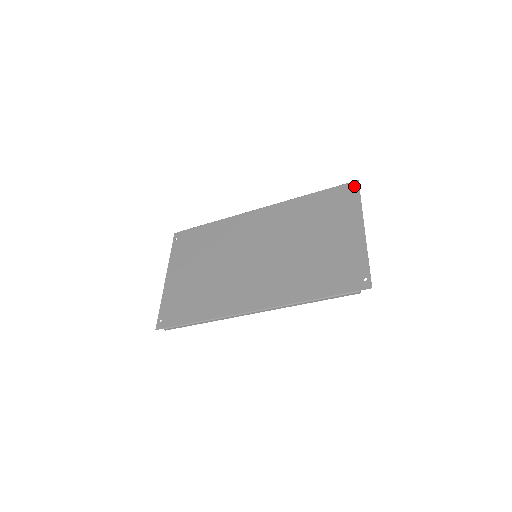
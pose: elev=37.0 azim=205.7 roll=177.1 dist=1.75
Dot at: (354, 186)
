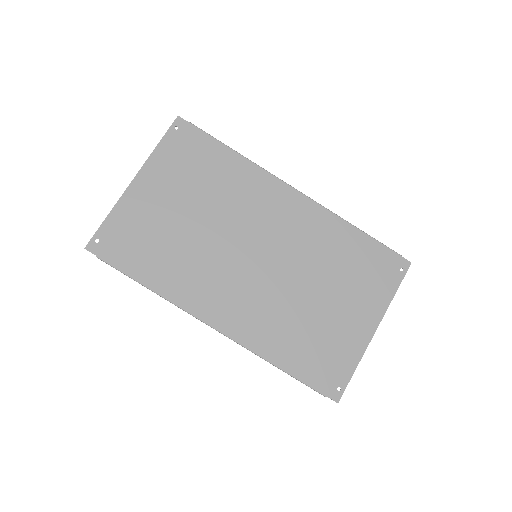
Dot at: (403, 266)
